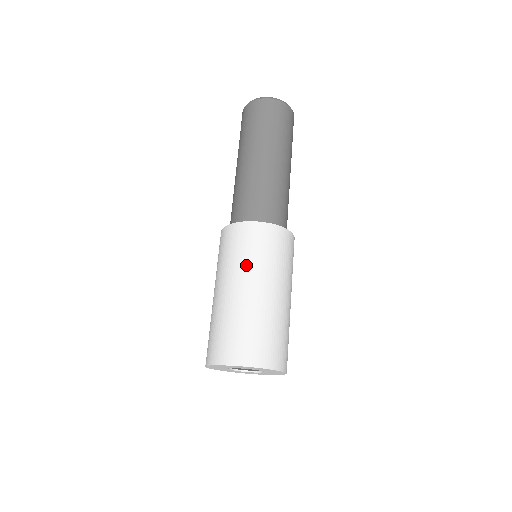
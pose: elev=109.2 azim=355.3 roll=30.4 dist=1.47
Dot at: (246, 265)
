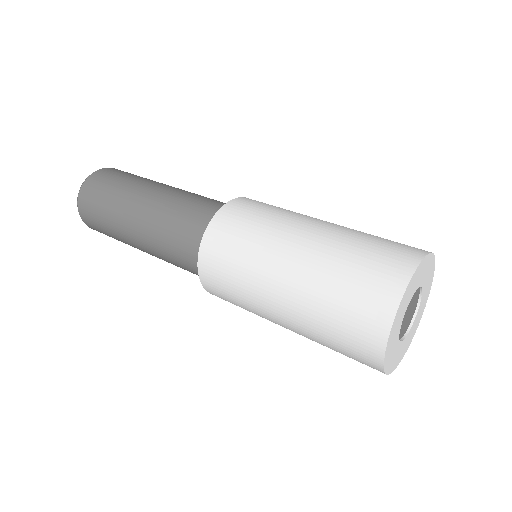
Dot at: (270, 229)
